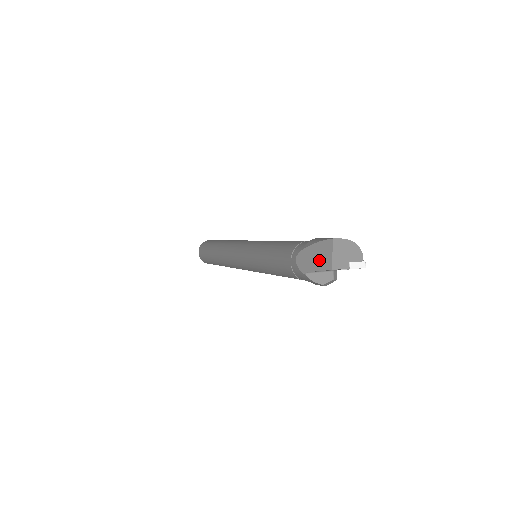
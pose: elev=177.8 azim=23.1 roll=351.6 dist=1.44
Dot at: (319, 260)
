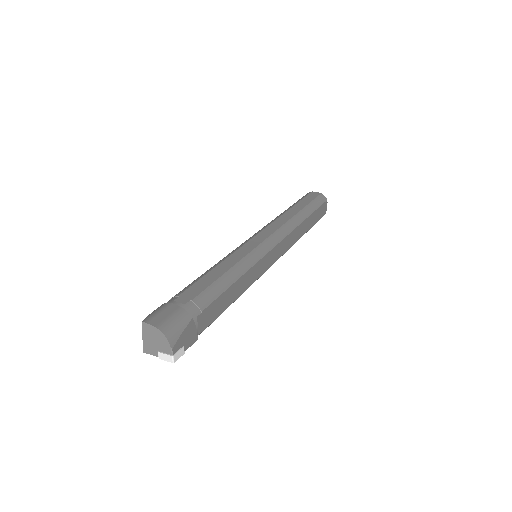
Dot at: occluded
